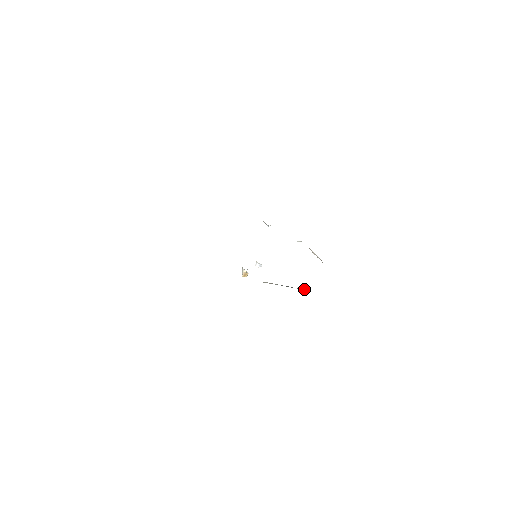
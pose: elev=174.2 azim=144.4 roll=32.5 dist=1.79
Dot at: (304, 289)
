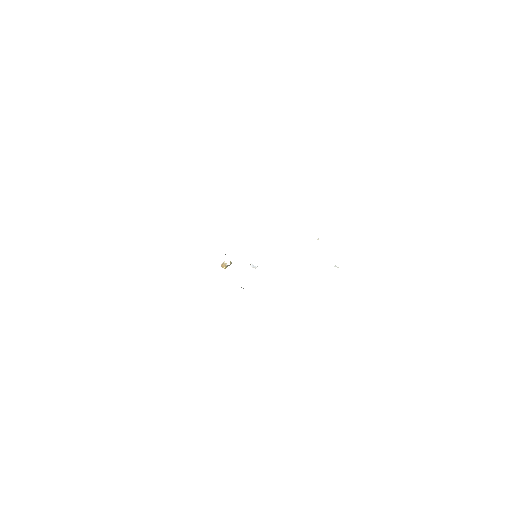
Dot at: occluded
